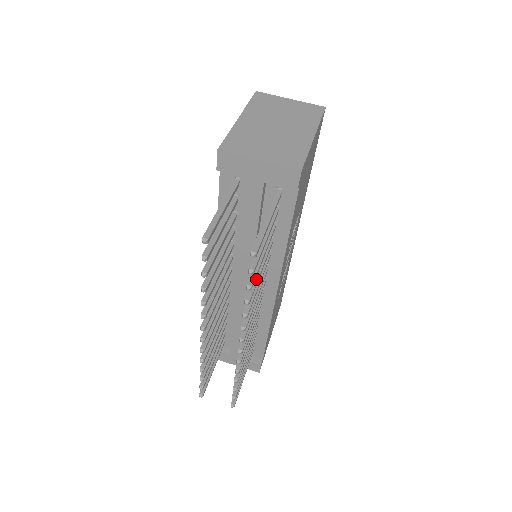
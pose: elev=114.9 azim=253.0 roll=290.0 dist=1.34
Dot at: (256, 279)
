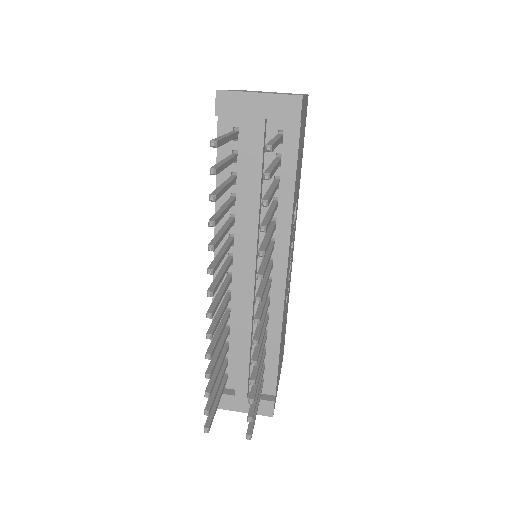
Dot at: (268, 217)
